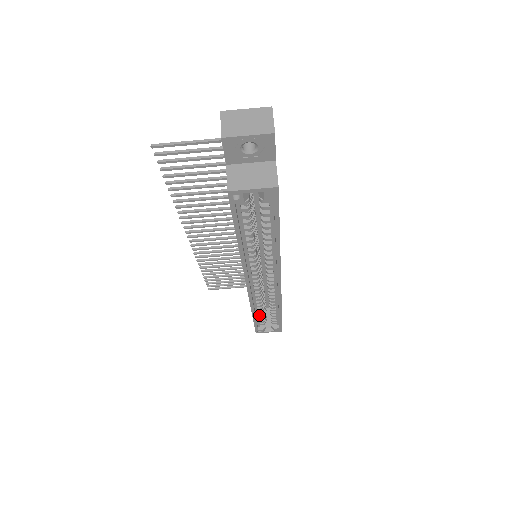
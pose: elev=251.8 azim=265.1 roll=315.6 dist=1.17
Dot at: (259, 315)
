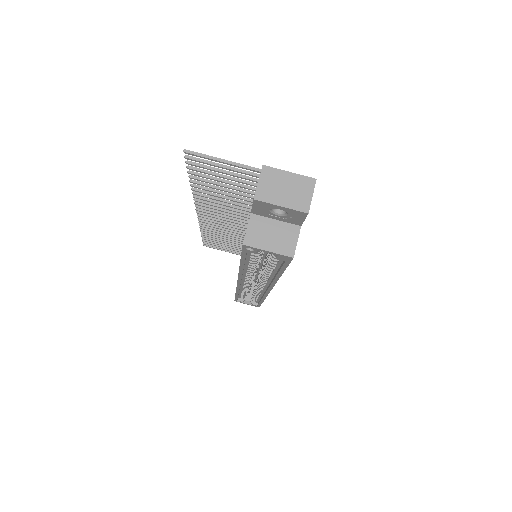
Dot at: occluded
